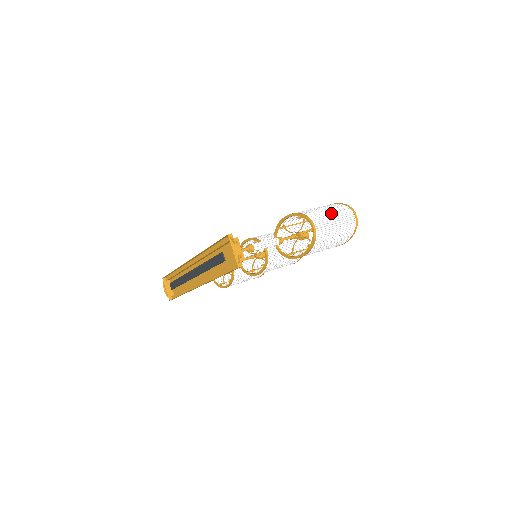
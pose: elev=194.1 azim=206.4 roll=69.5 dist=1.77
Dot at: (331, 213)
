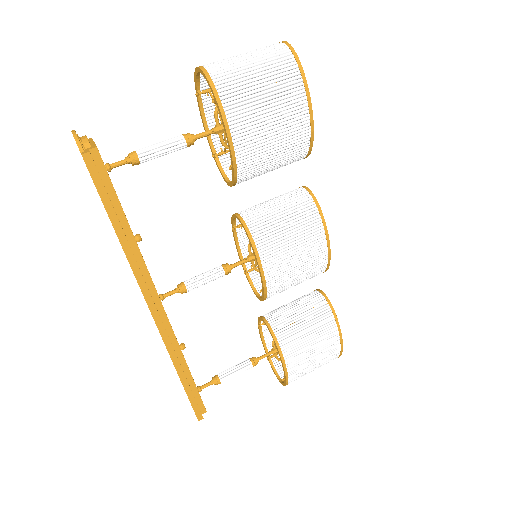
Dot at: occluded
